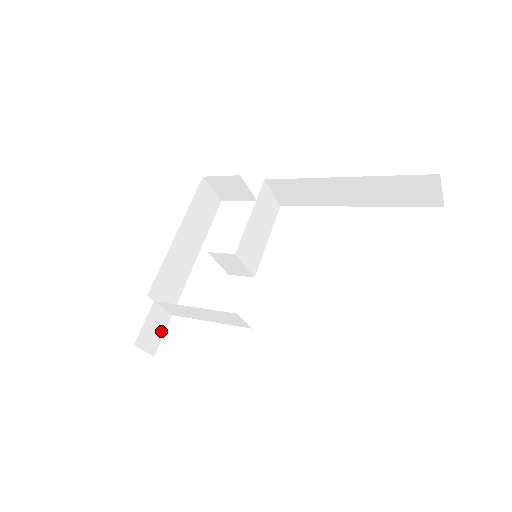
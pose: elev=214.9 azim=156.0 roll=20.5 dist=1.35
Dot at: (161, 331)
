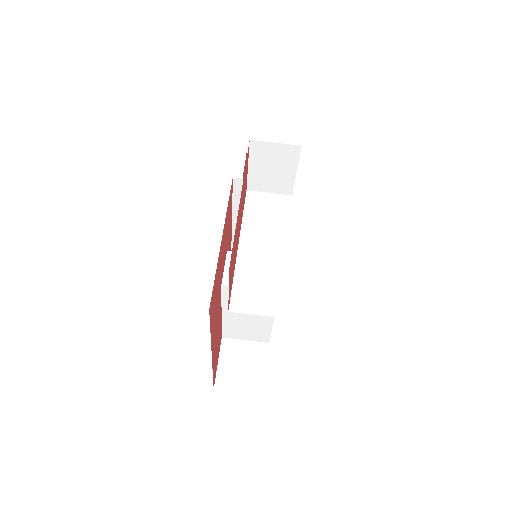
Dot at: occluded
